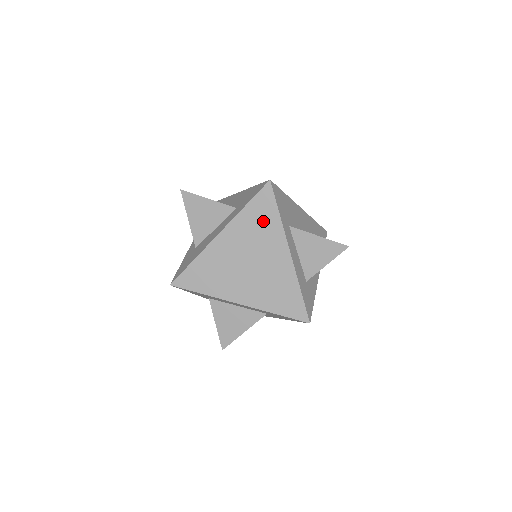
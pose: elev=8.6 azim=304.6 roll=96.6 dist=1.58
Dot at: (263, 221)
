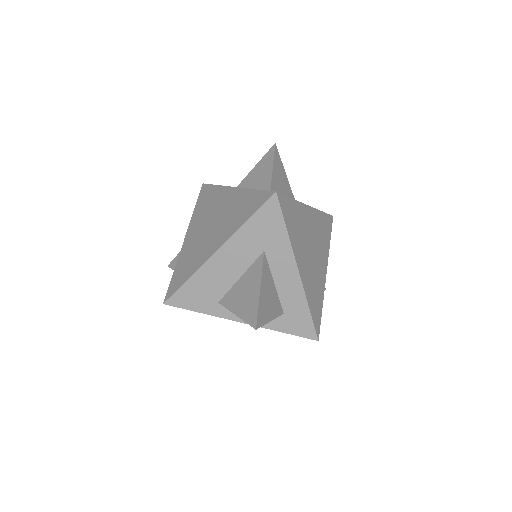
Dot at: occluded
